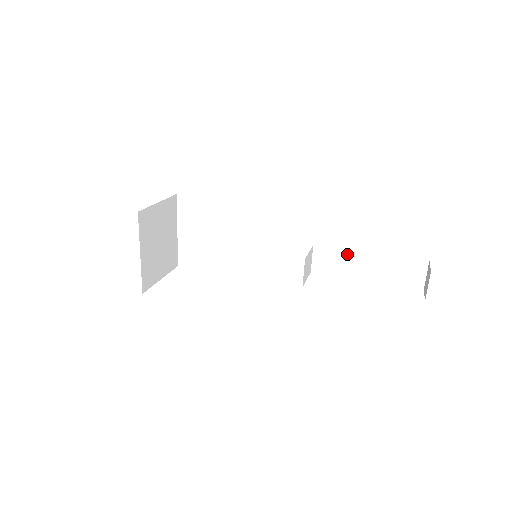
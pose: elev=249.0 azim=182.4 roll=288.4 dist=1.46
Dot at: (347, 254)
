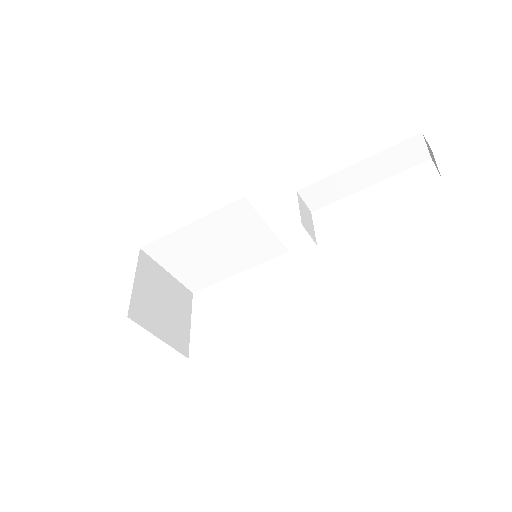
Dot at: (335, 178)
